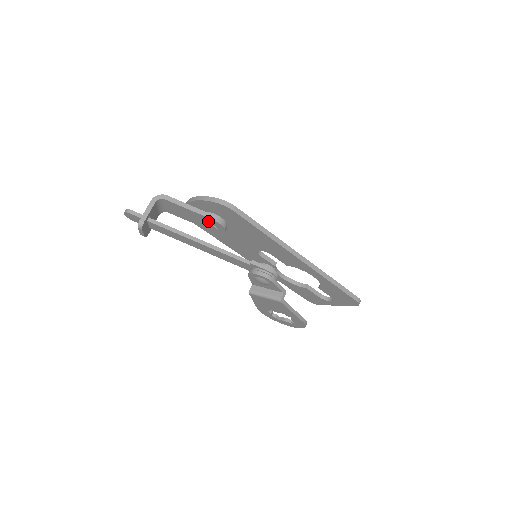
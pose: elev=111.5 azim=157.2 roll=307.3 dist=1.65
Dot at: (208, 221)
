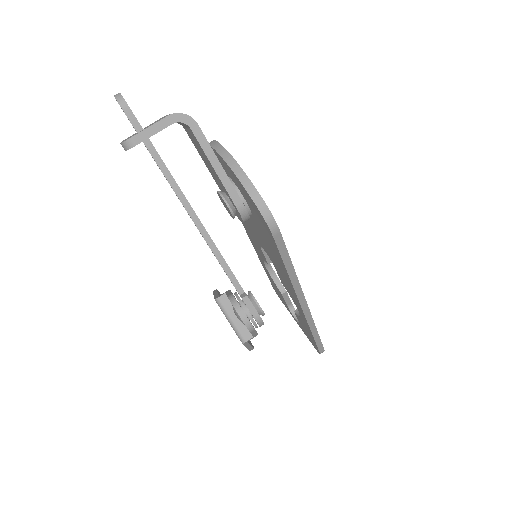
Dot at: (230, 199)
